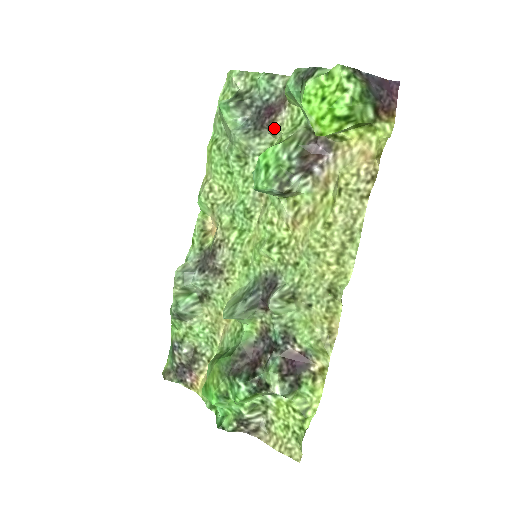
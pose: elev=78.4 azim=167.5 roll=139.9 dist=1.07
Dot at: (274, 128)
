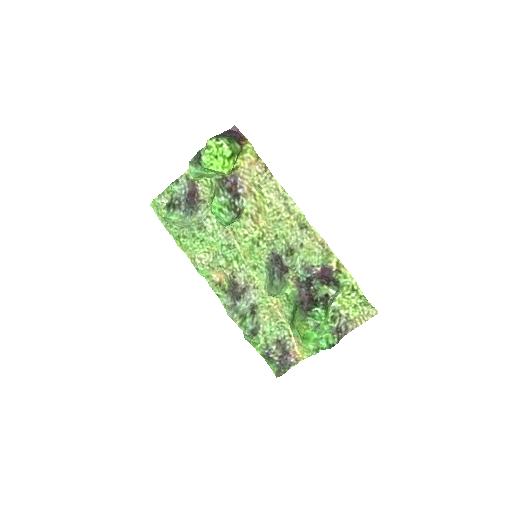
Dot at: (202, 198)
